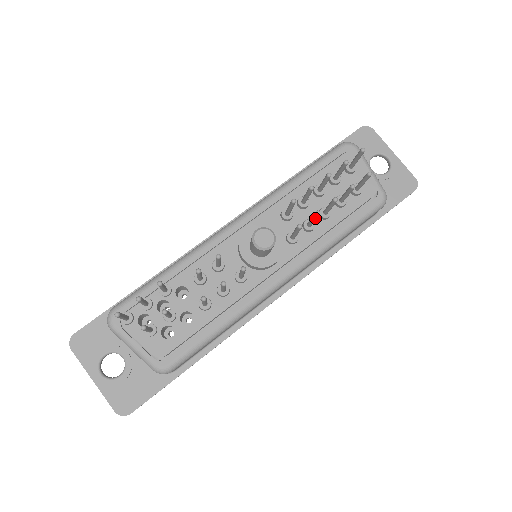
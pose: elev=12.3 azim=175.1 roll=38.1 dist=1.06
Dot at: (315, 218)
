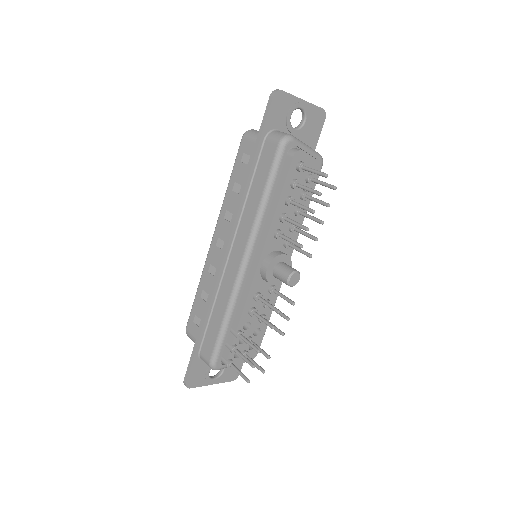
Dot at: (311, 238)
